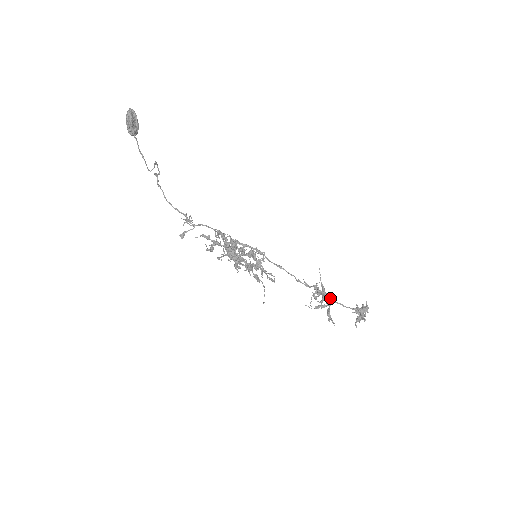
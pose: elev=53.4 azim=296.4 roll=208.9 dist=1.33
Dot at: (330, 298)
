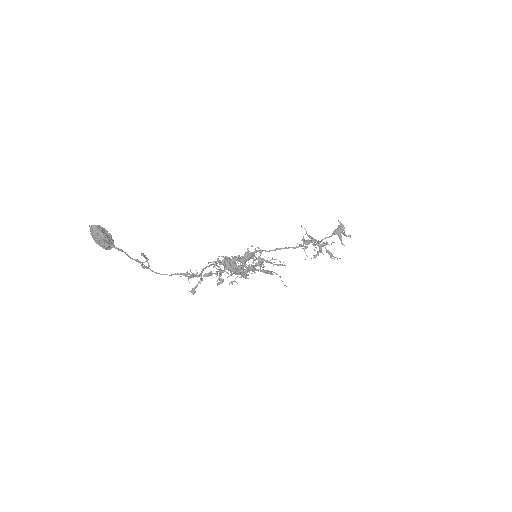
Dot at: (327, 243)
